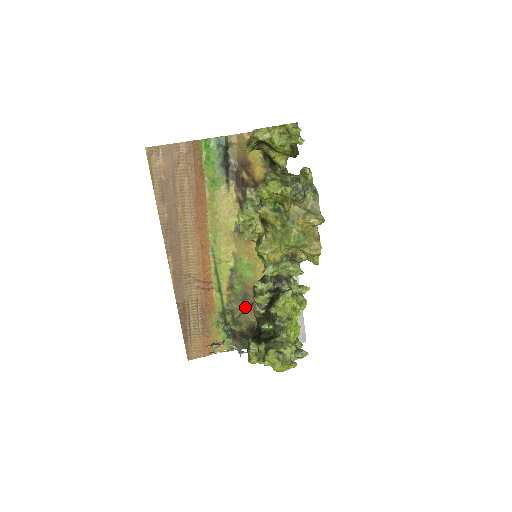
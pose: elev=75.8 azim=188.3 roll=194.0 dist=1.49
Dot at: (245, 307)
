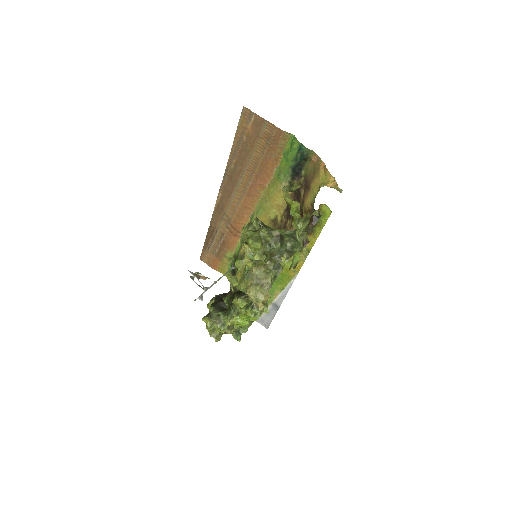
Dot at: occluded
